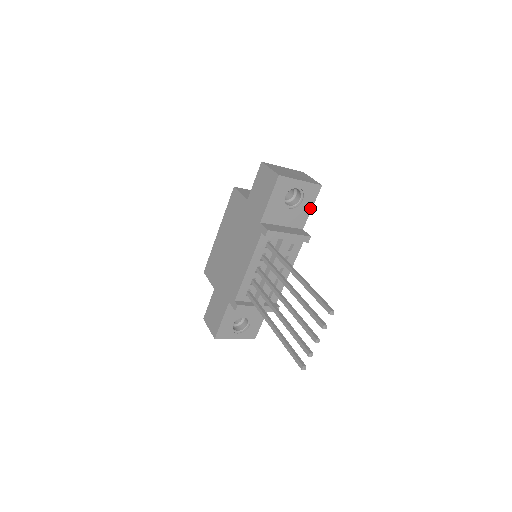
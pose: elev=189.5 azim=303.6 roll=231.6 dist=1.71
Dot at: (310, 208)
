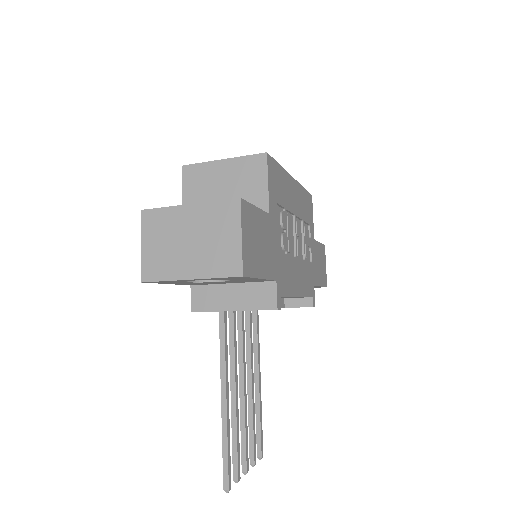
Dot at: occluded
